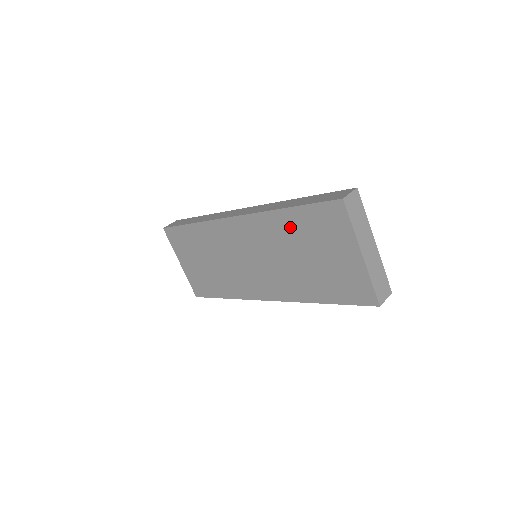
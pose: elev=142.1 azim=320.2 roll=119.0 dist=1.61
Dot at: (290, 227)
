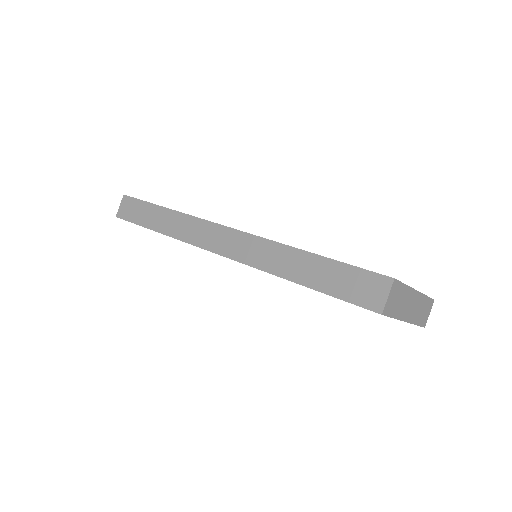
Dot at: occluded
